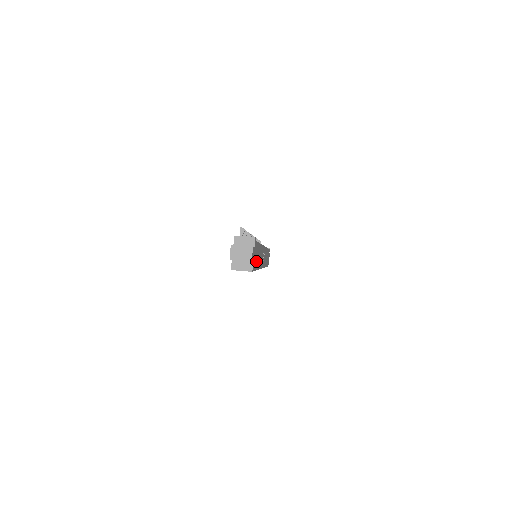
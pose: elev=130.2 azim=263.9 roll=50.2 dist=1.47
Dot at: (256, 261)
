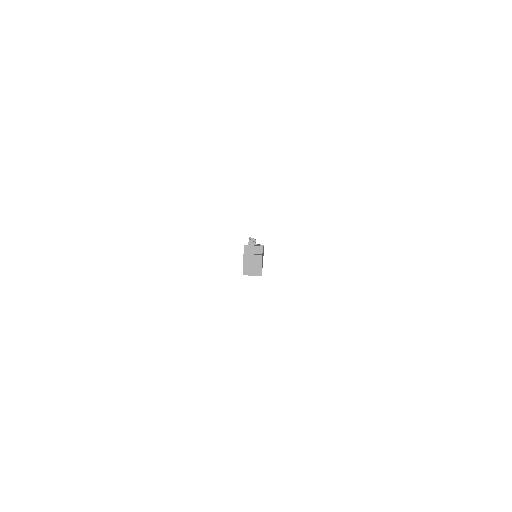
Dot at: occluded
